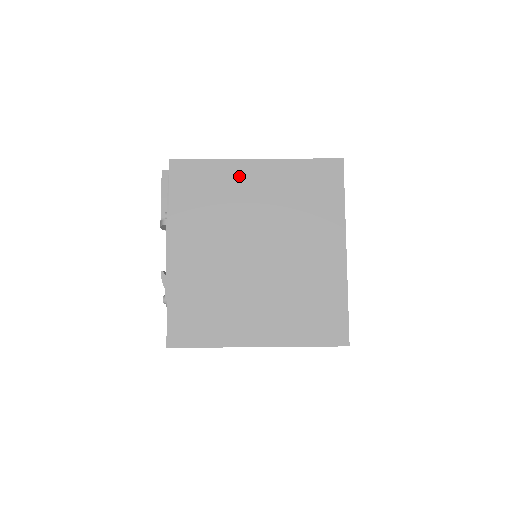
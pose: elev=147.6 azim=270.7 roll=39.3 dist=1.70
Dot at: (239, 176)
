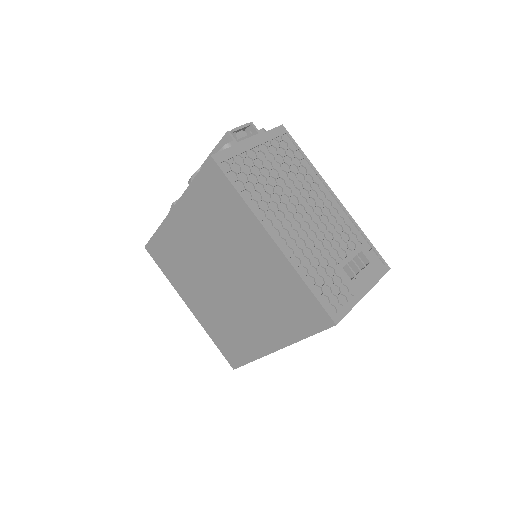
Dot at: (250, 232)
